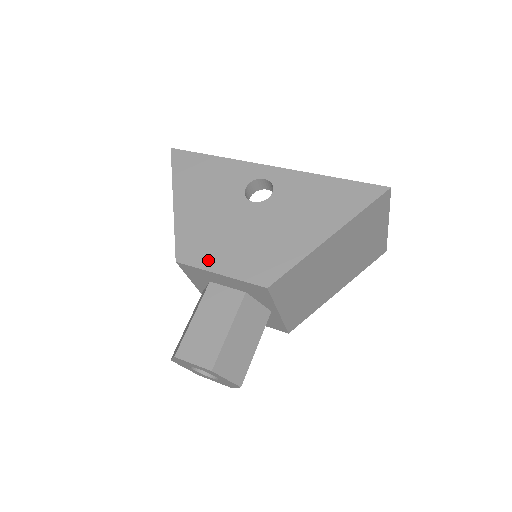
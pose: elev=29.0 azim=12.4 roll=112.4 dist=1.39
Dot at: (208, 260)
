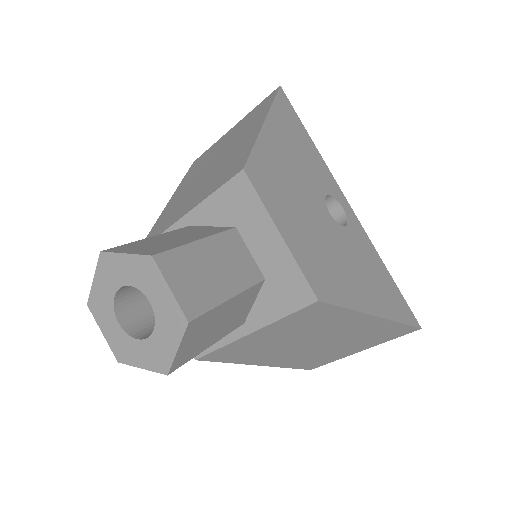
Dot at: (275, 208)
